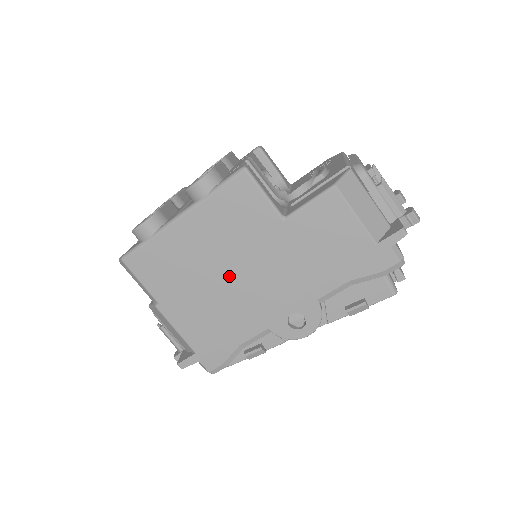
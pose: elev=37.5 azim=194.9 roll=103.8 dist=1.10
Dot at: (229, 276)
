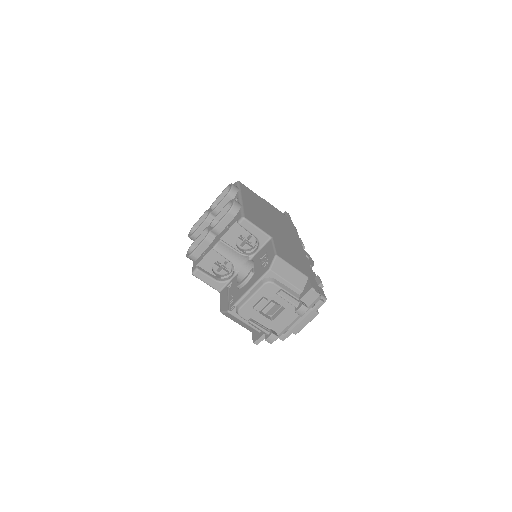
Dot at: occluded
